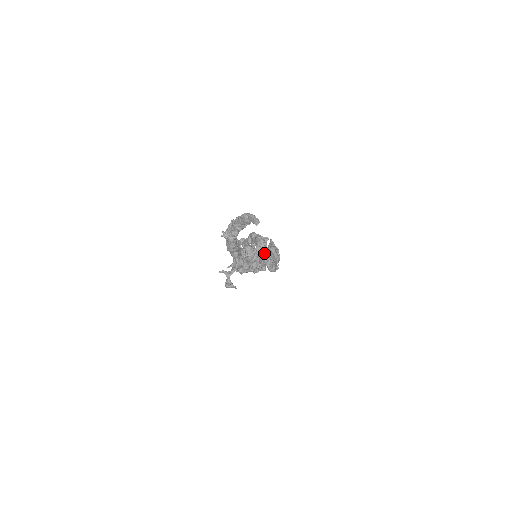
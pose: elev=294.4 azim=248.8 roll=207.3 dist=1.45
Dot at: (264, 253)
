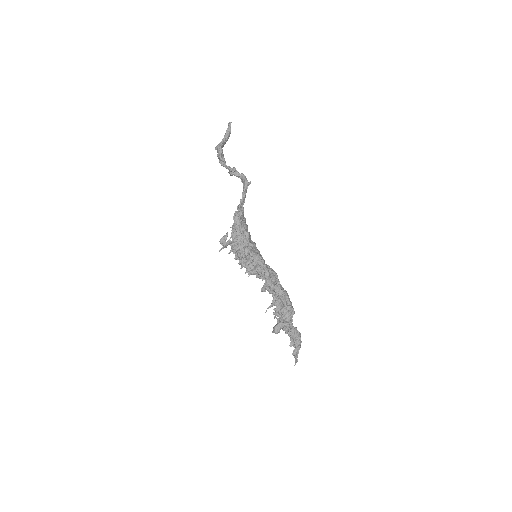
Dot at: occluded
